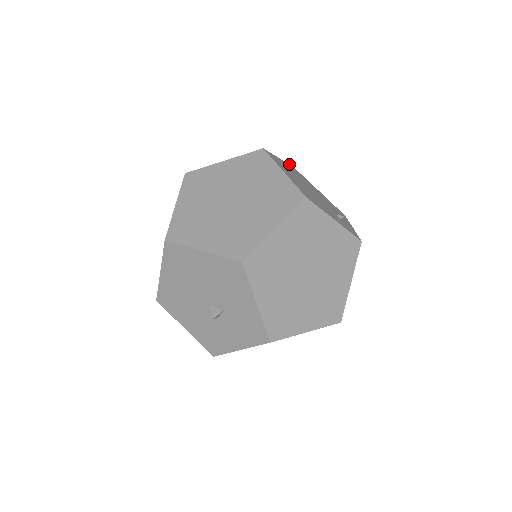
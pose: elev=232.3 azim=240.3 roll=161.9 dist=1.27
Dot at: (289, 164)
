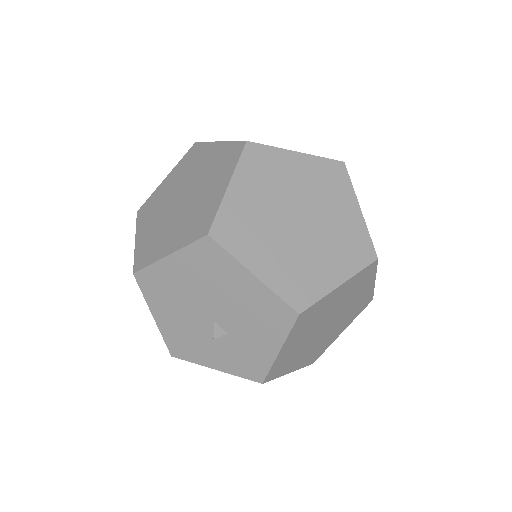
Dot at: occluded
